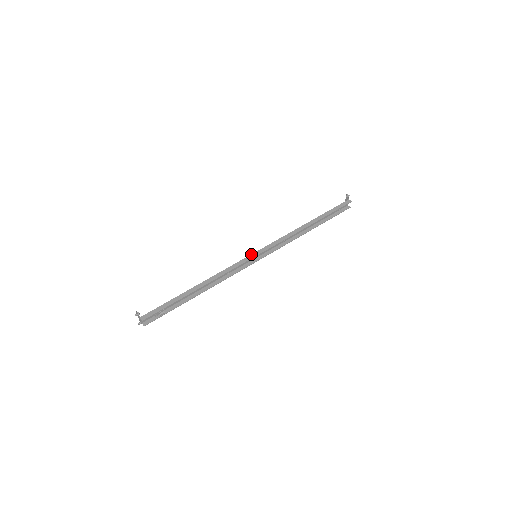
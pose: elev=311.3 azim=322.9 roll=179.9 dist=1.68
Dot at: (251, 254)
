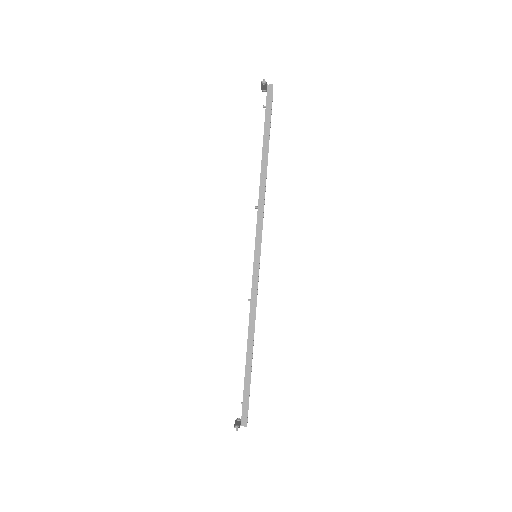
Dot at: (253, 262)
